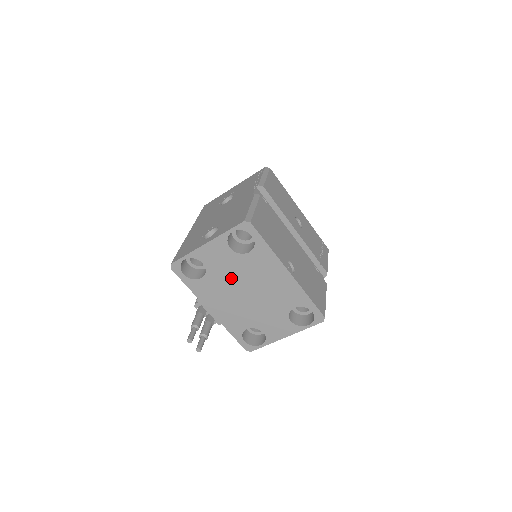
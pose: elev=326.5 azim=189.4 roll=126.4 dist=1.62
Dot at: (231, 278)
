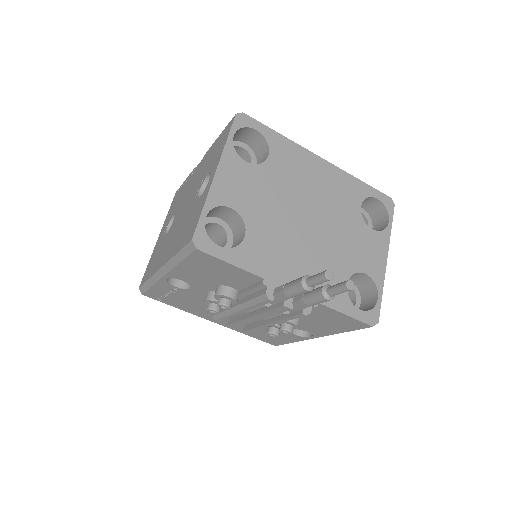
Dot at: (276, 209)
